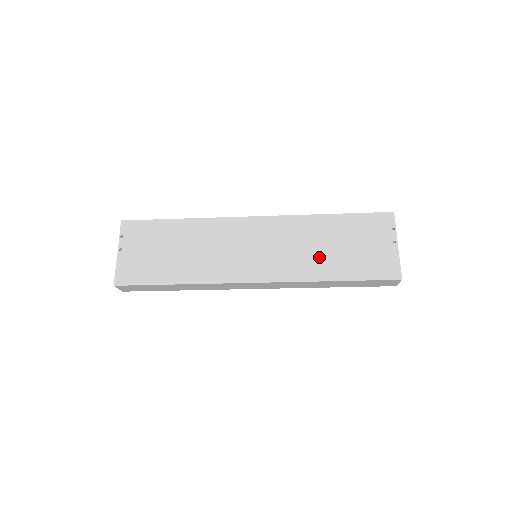
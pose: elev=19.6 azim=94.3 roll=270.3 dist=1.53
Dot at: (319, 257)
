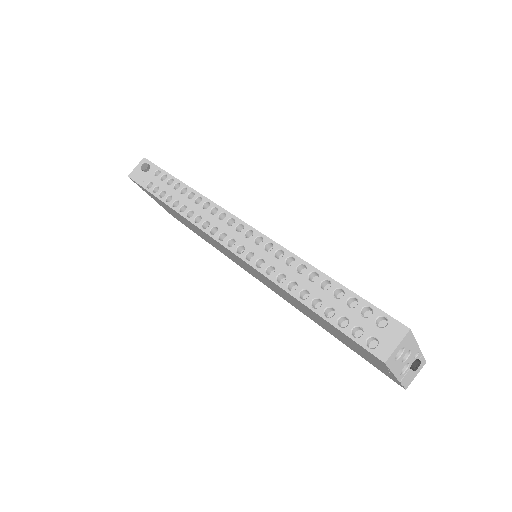
Dot at: (307, 314)
